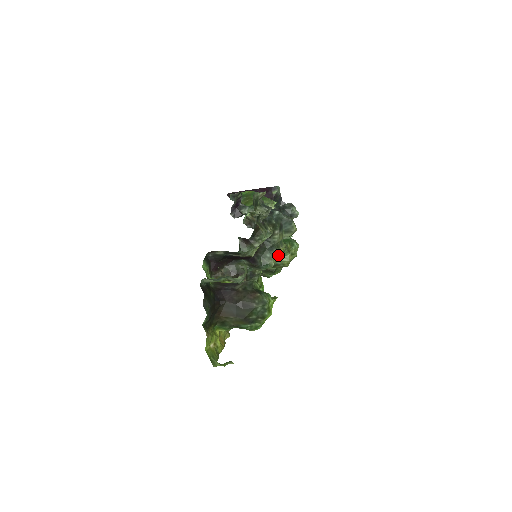
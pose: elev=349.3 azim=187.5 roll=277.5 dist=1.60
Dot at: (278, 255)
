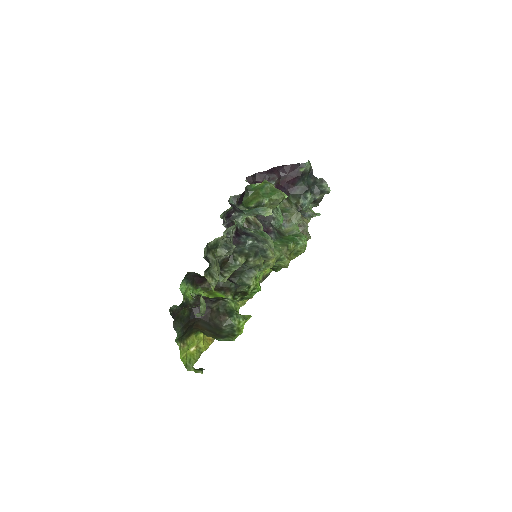
Dot at: (269, 265)
